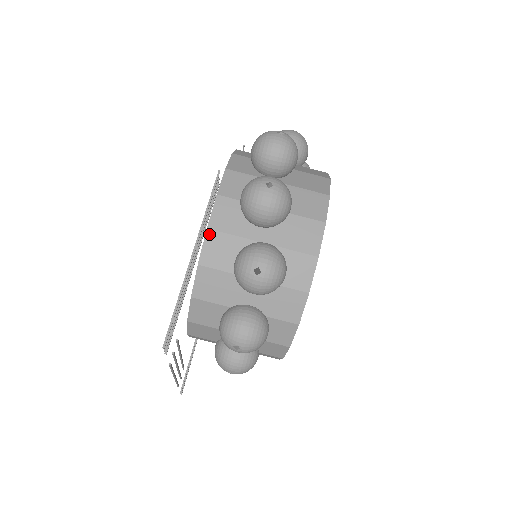
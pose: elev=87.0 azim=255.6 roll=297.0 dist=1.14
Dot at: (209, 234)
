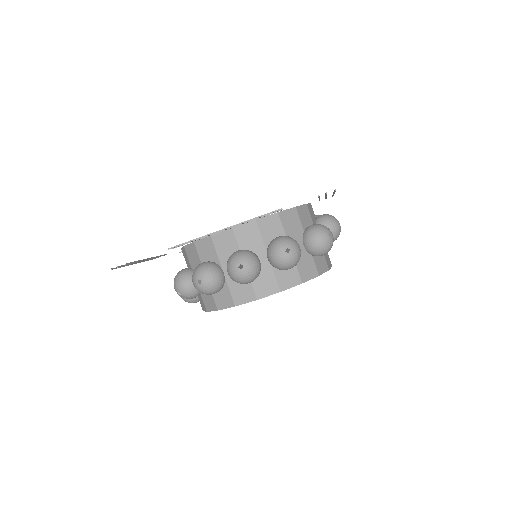
Dot at: (306, 206)
